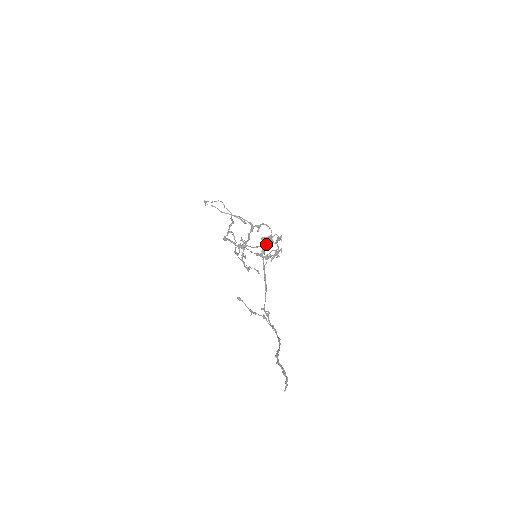
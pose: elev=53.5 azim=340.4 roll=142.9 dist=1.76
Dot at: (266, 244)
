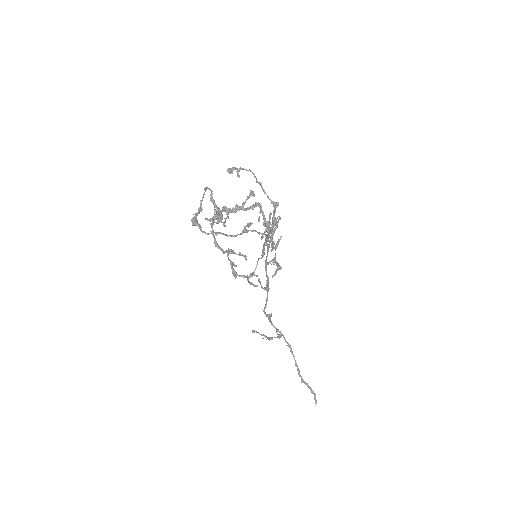
Dot at: (272, 240)
